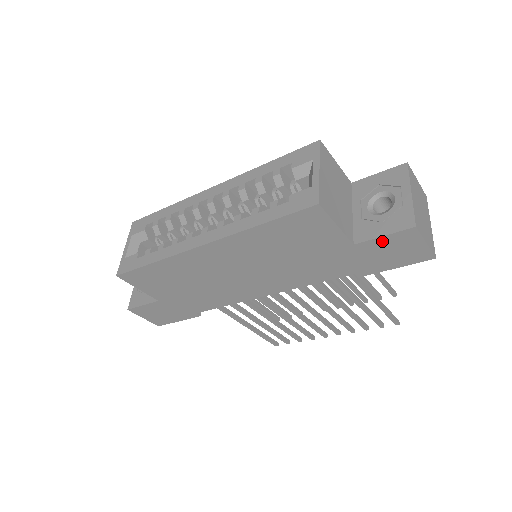
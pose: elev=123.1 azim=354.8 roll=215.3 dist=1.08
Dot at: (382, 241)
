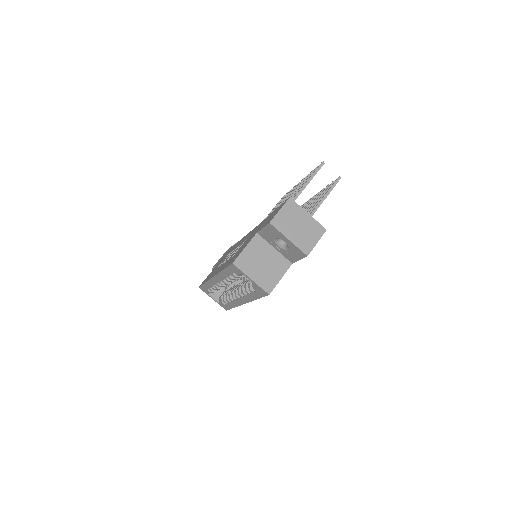
Dot at: occluded
